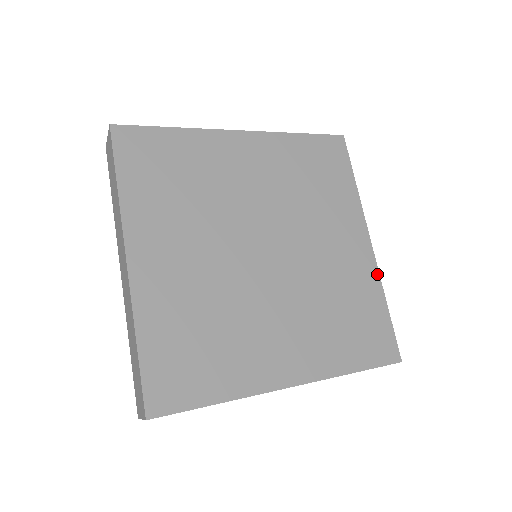
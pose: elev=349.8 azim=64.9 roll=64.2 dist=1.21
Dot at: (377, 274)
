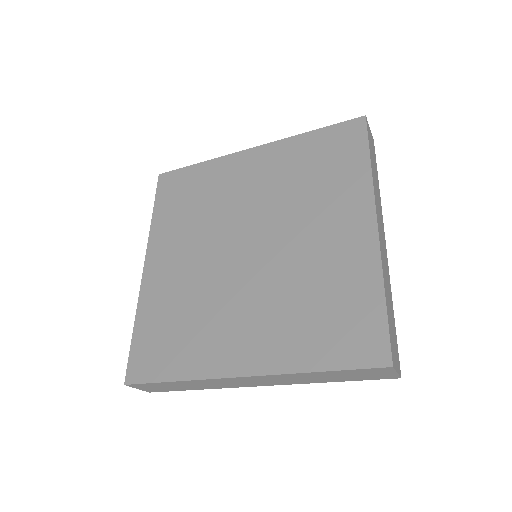
Dot at: (377, 259)
